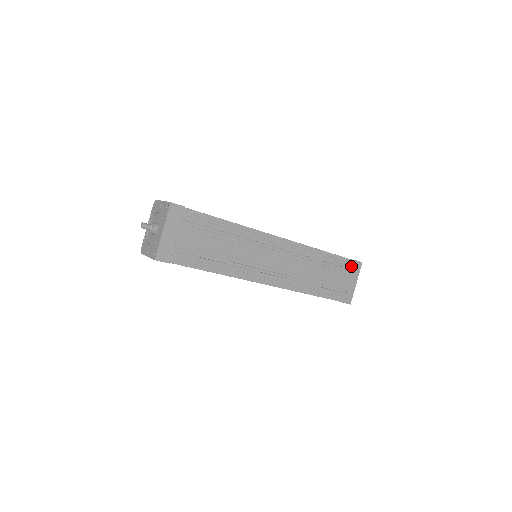
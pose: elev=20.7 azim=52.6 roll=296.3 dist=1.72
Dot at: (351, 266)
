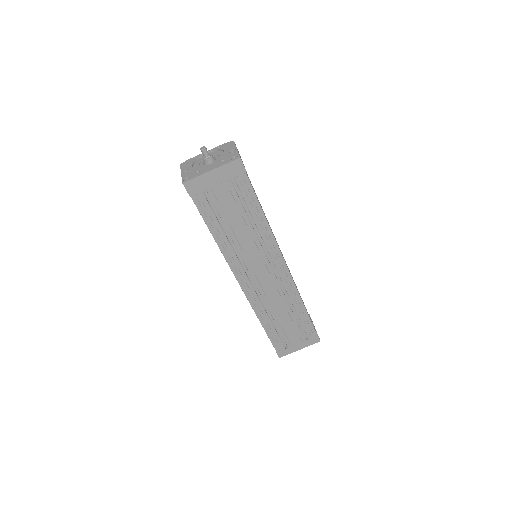
Dot at: (310, 335)
